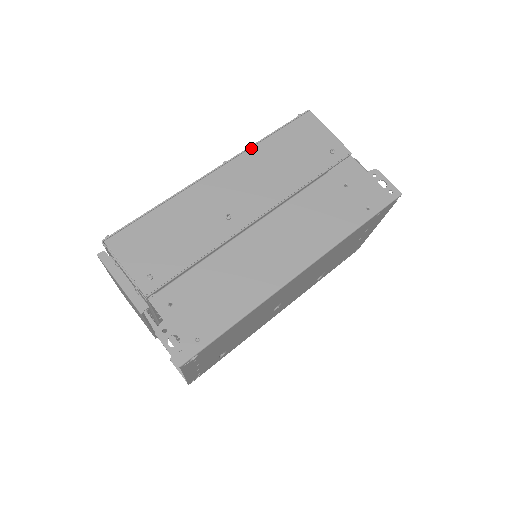
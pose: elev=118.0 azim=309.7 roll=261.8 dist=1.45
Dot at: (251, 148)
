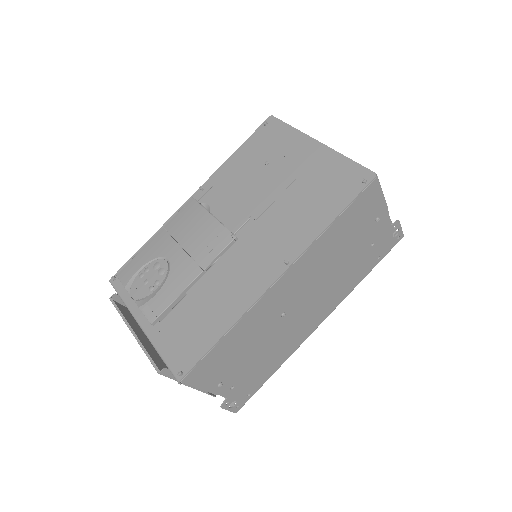
Dot at: (315, 242)
